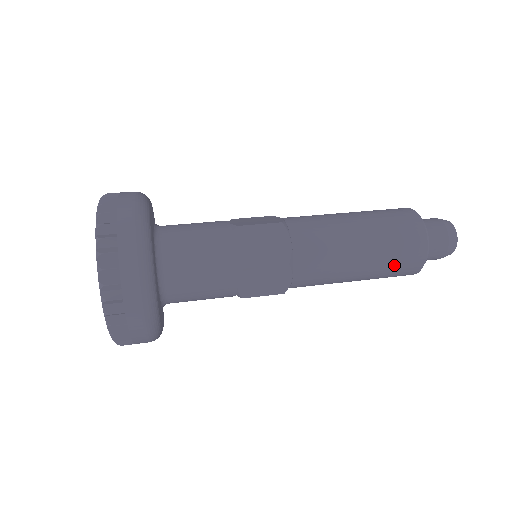
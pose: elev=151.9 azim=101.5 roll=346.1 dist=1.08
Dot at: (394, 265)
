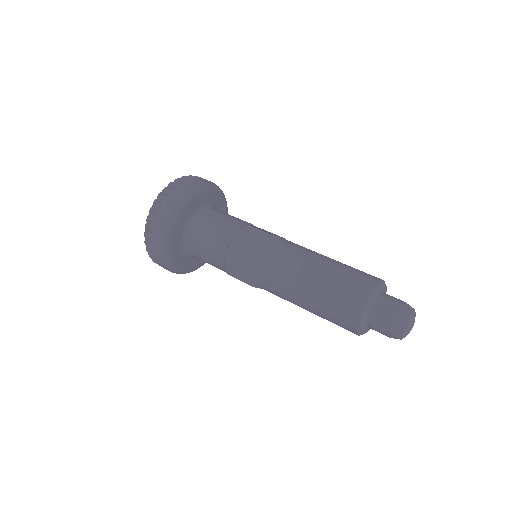
Dot at: (333, 308)
